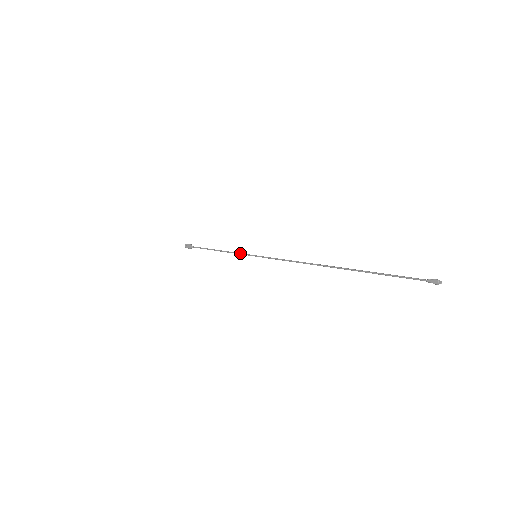
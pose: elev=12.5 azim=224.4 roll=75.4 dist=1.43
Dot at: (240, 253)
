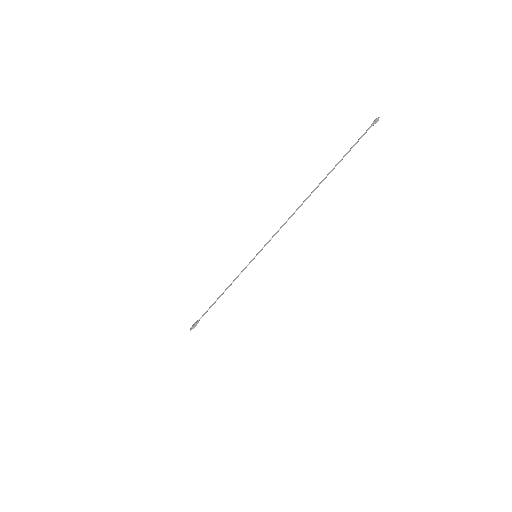
Dot at: (242, 270)
